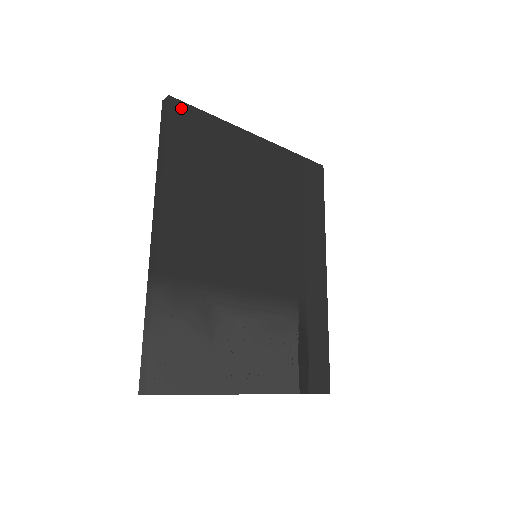
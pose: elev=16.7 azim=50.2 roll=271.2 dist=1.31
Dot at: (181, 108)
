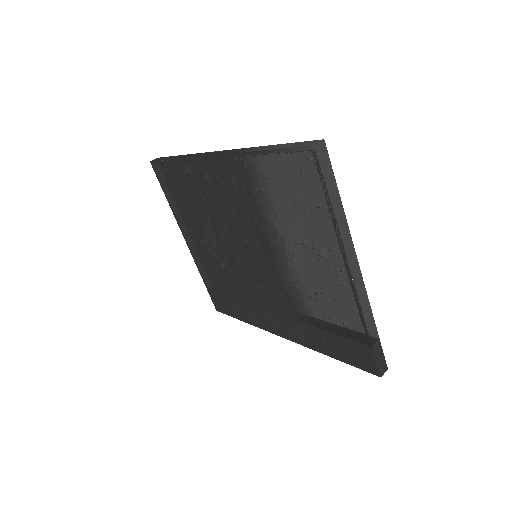
Dot at: occluded
